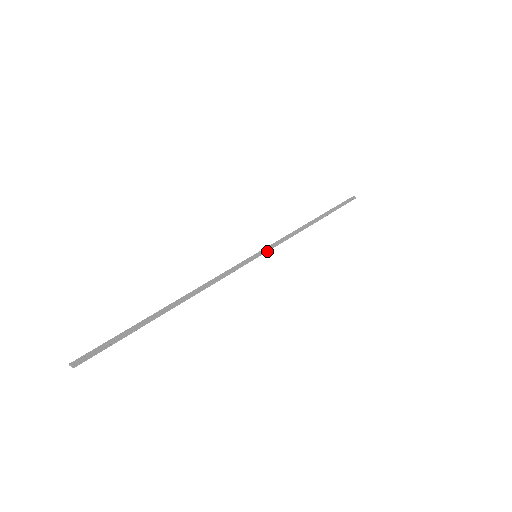
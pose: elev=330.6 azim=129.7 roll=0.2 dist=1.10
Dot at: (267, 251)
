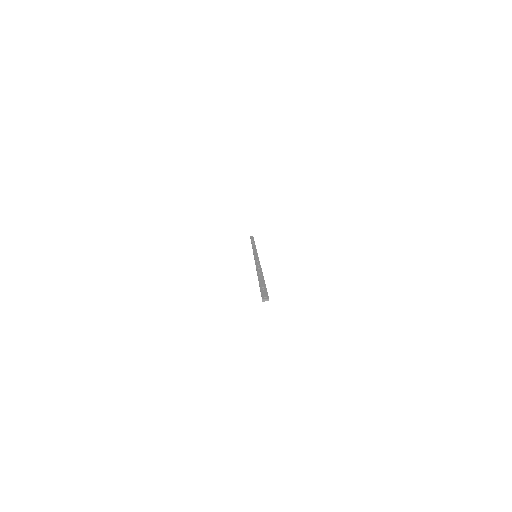
Dot at: occluded
